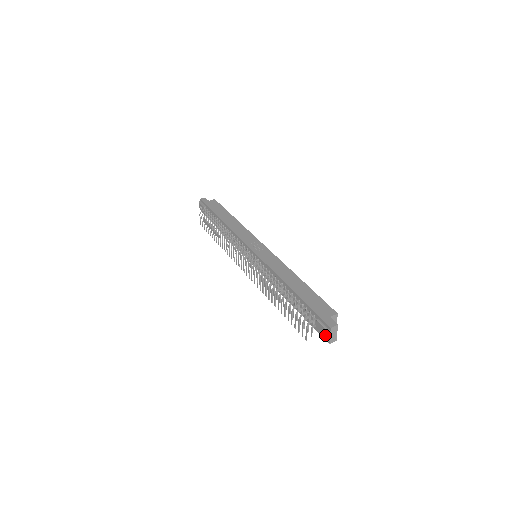
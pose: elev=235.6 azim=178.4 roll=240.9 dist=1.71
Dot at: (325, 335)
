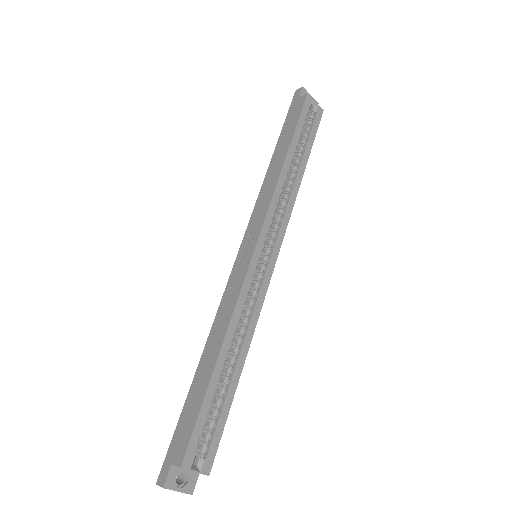
Dot at: (177, 477)
